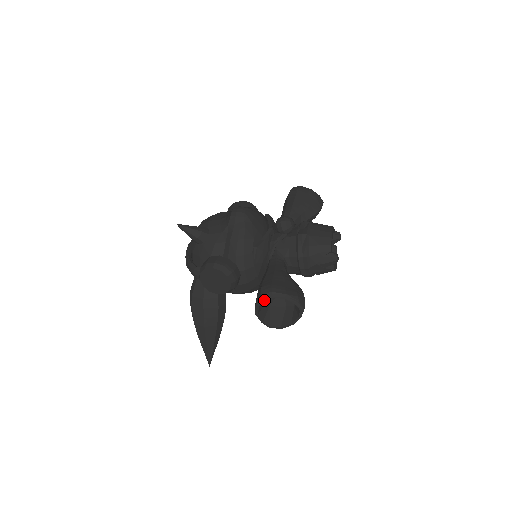
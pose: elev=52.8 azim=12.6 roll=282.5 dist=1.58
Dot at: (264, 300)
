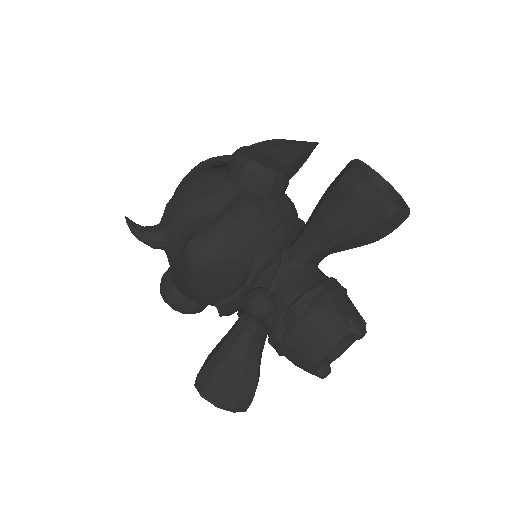
Dot at: occluded
